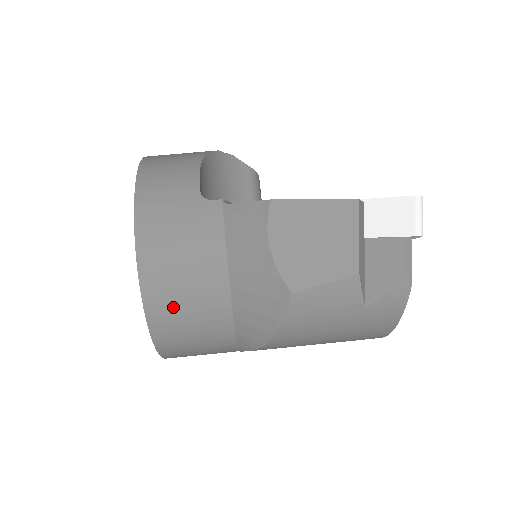
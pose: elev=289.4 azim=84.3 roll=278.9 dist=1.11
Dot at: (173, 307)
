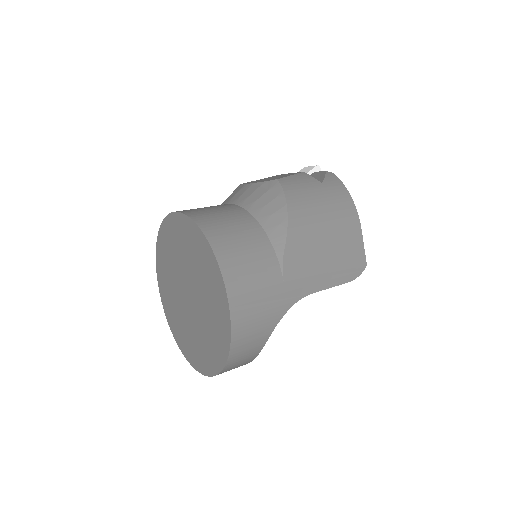
Dot at: (214, 219)
